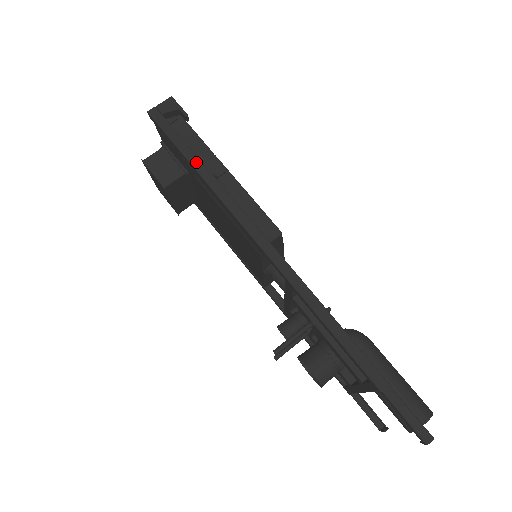
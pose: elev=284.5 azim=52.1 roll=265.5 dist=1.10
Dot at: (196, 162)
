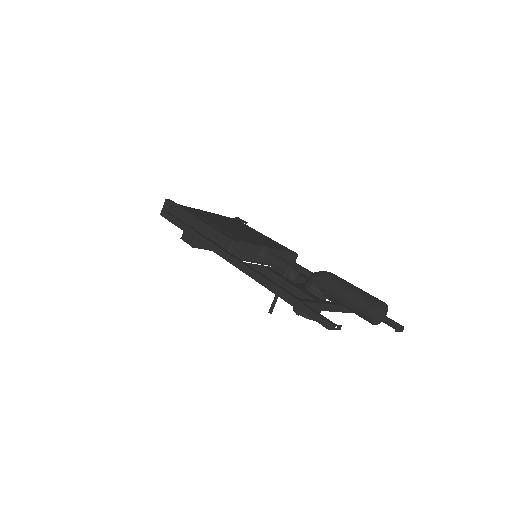
Dot at: (184, 228)
